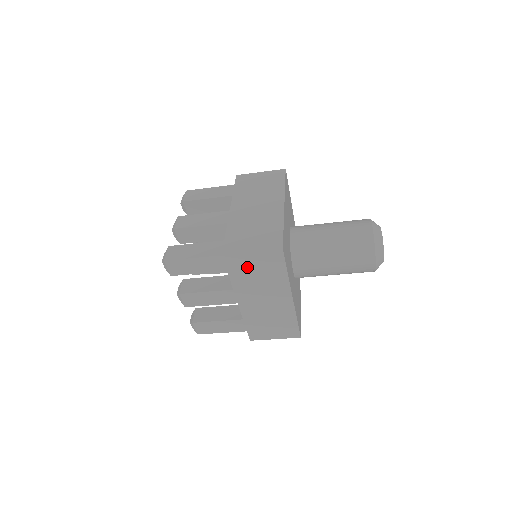
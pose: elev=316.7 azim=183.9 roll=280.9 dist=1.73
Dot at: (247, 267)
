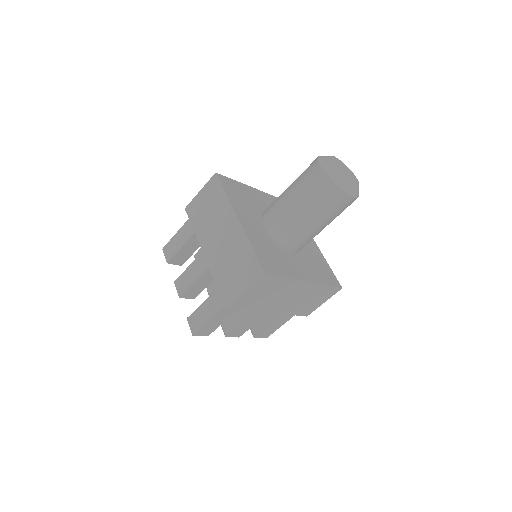
Dot at: (252, 298)
